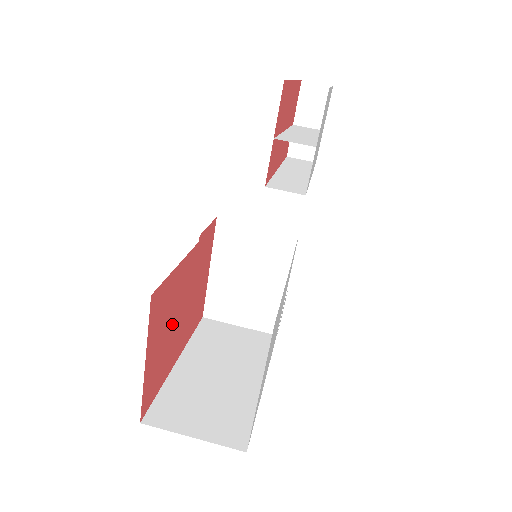
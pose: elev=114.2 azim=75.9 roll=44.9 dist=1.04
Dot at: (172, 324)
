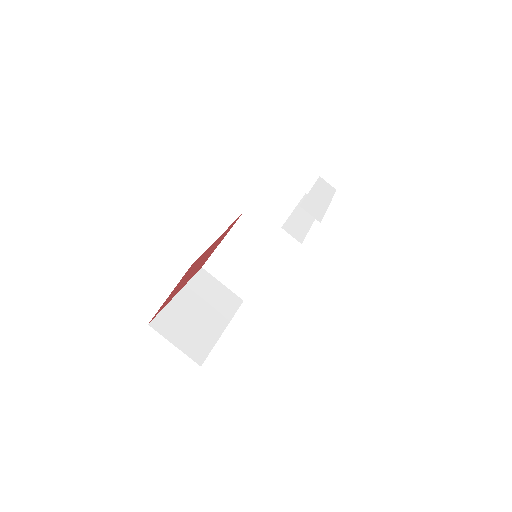
Dot at: (188, 275)
